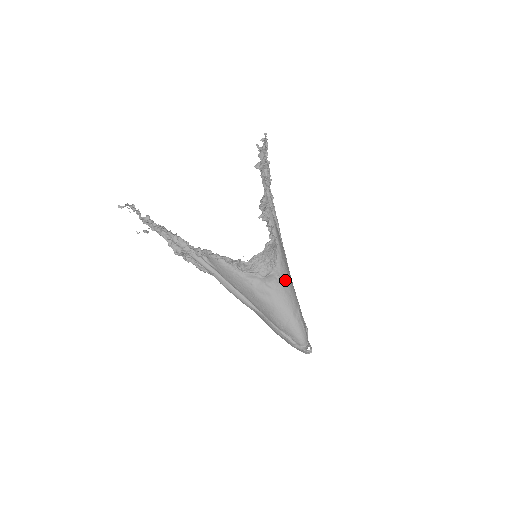
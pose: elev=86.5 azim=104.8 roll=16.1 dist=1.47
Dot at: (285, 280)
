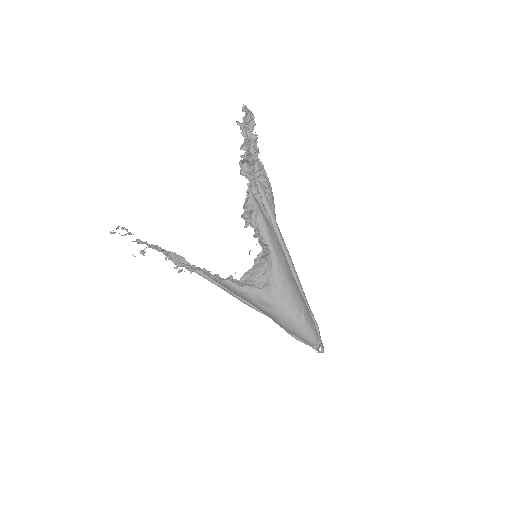
Dot at: (284, 288)
